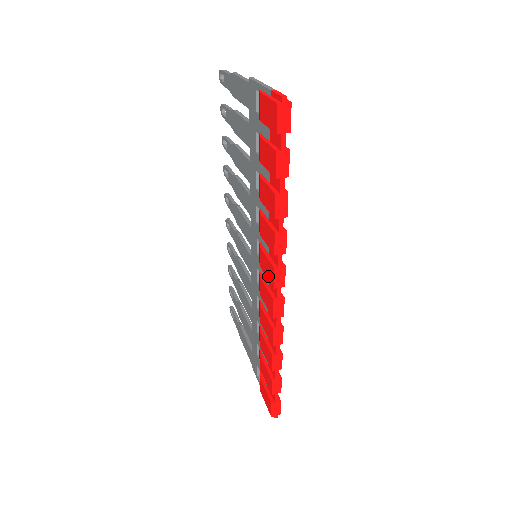
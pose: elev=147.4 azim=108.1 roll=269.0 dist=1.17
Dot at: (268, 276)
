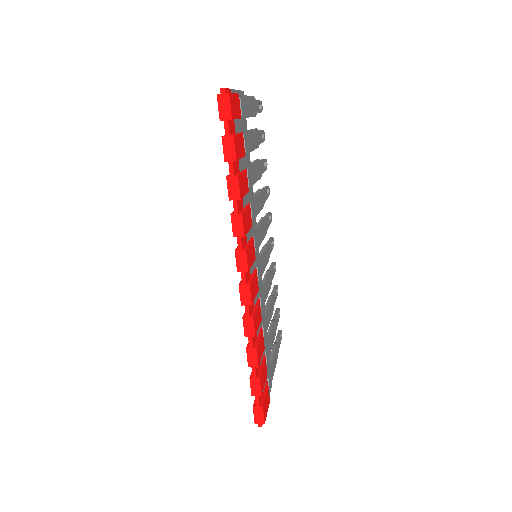
Dot at: occluded
